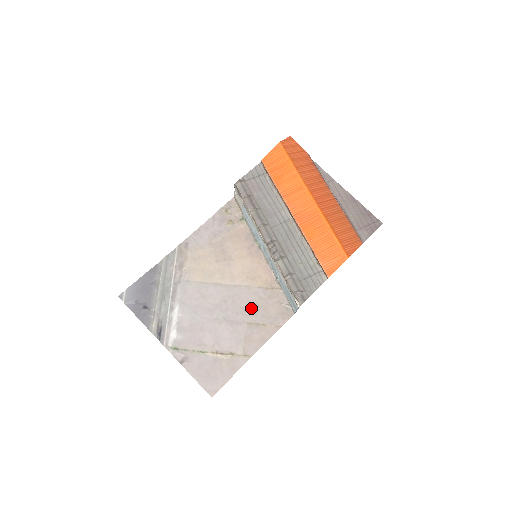
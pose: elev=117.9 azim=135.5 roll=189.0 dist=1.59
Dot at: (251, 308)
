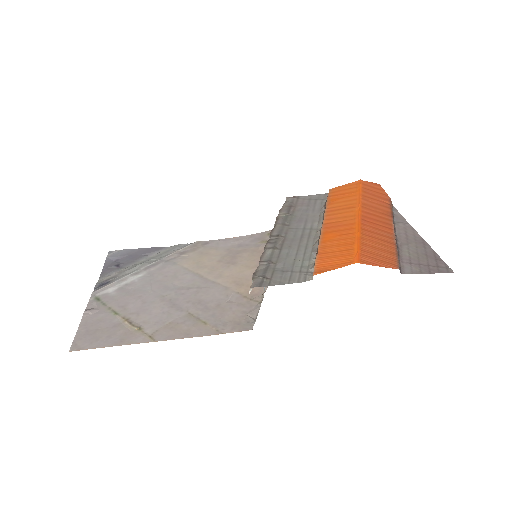
Dot at: (208, 304)
